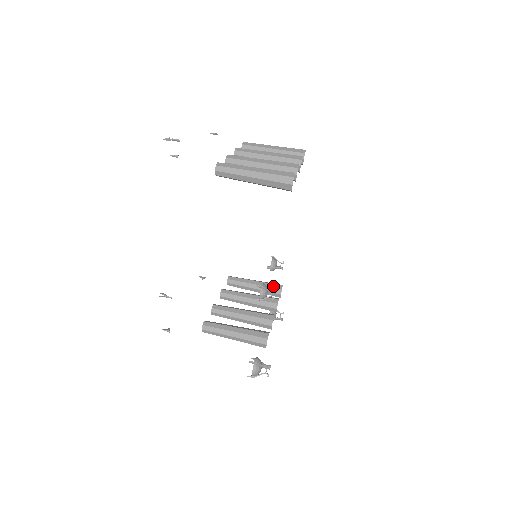
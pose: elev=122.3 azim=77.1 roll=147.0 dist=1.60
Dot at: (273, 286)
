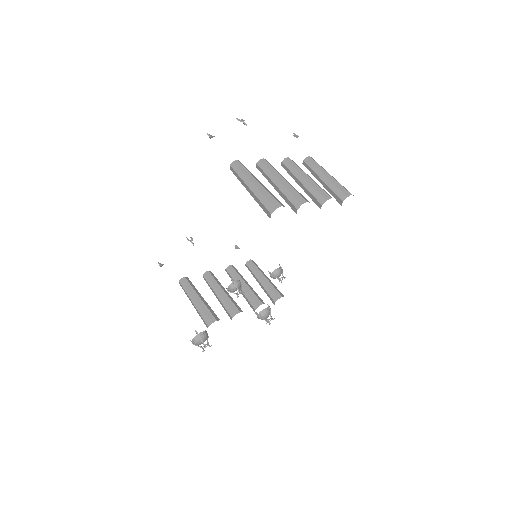
Dot at: (274, 291)
